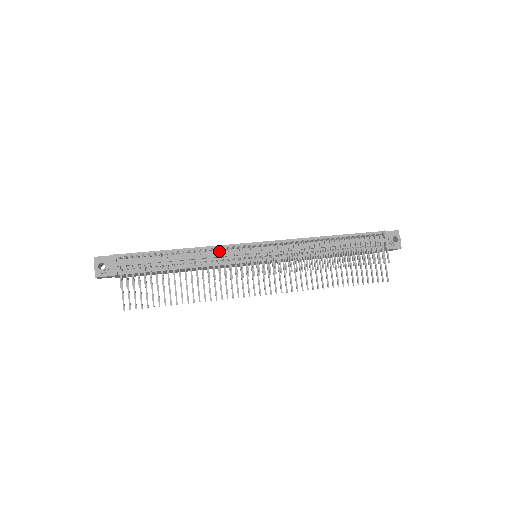
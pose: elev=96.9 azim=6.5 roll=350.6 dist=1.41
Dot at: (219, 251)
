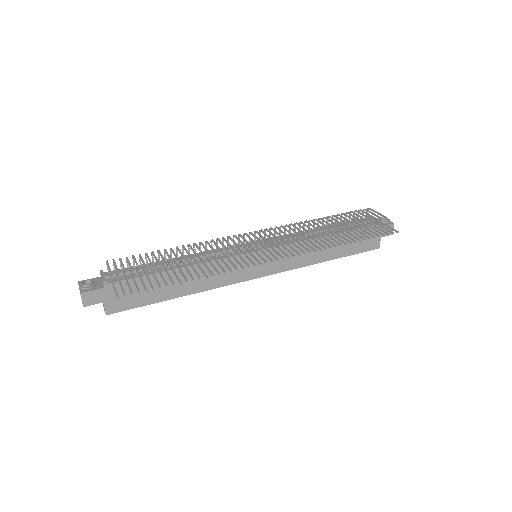
Dot at: occluded
